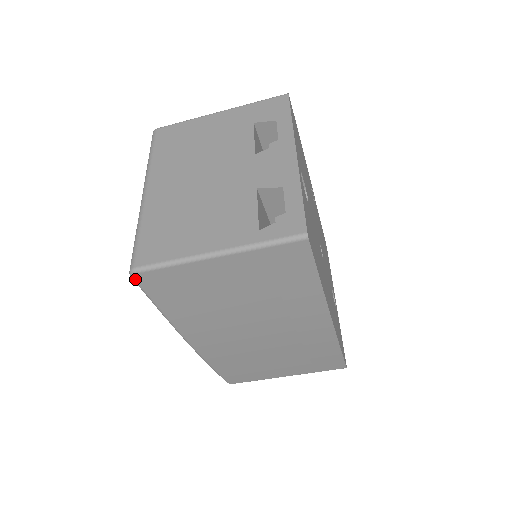
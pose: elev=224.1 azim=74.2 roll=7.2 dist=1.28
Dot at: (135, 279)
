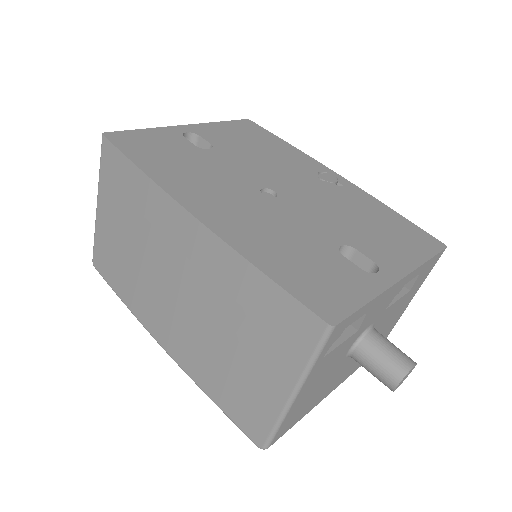
Dot at: (96, 268)
